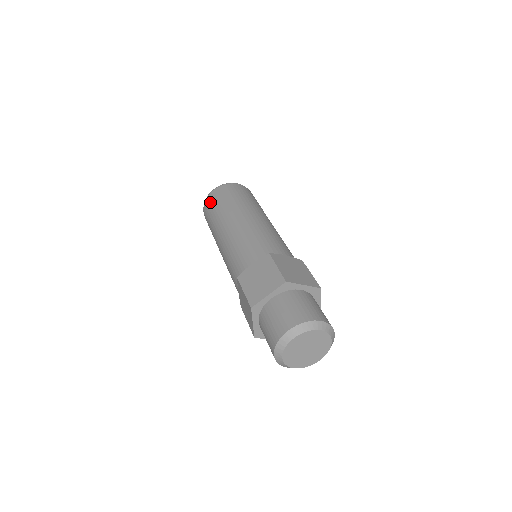
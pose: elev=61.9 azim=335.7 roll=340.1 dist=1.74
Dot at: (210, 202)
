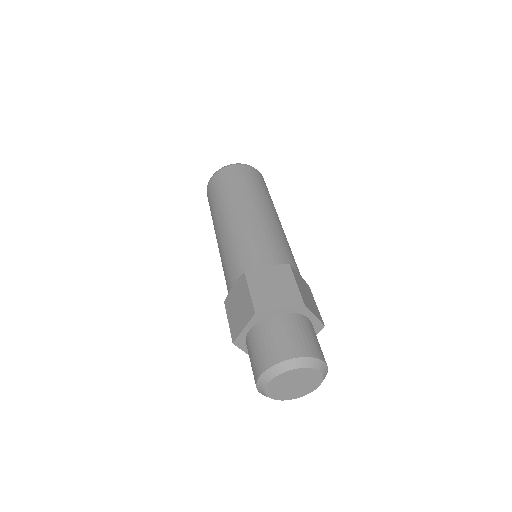
Dot at: (227, 174)
